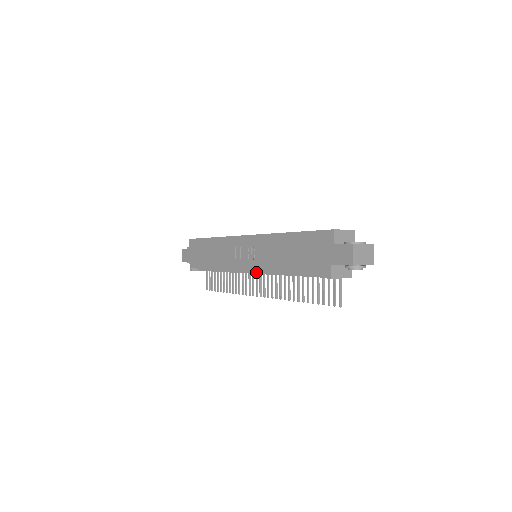
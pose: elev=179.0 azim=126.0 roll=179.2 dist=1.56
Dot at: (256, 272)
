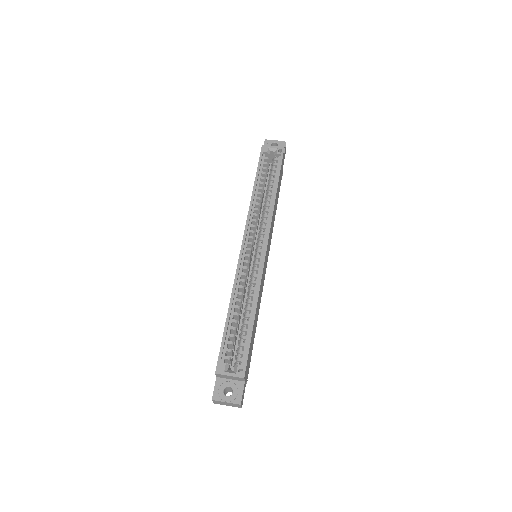
Dot at: occluded
